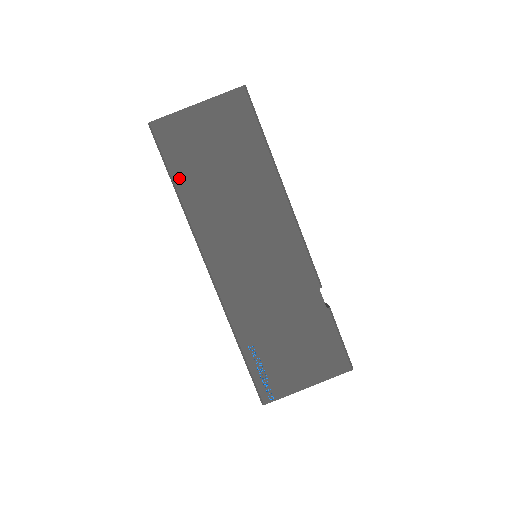
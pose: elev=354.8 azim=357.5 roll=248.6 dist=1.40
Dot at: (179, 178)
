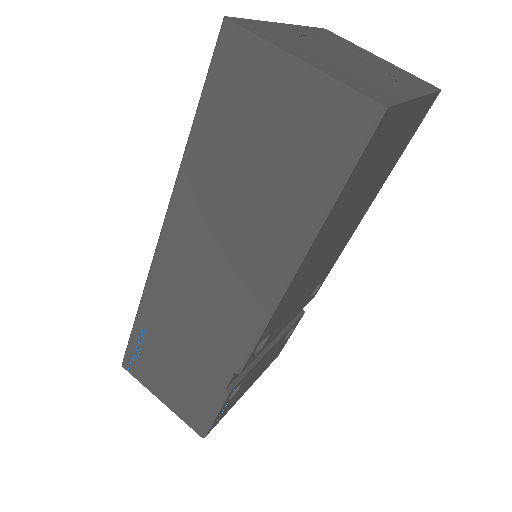
Dot at: (203, 126)
